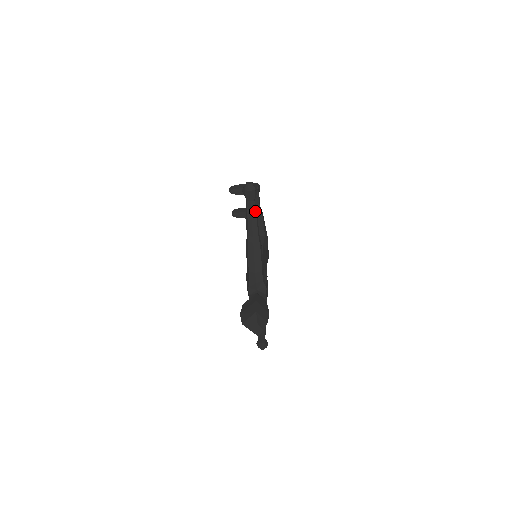
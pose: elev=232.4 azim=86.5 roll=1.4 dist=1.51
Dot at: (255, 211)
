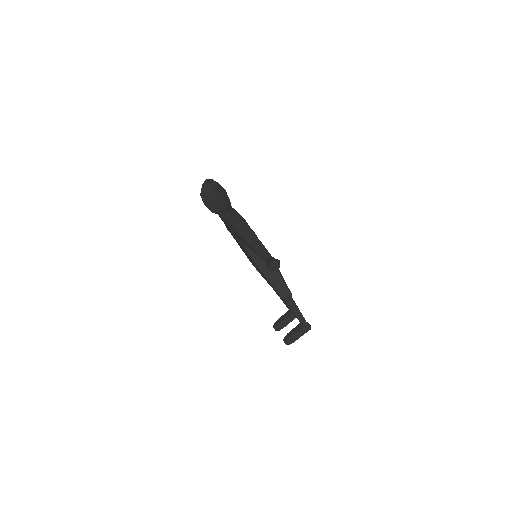
Dot at: occluded
